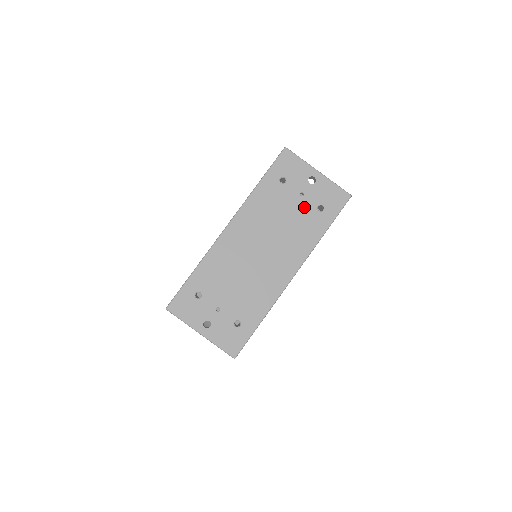
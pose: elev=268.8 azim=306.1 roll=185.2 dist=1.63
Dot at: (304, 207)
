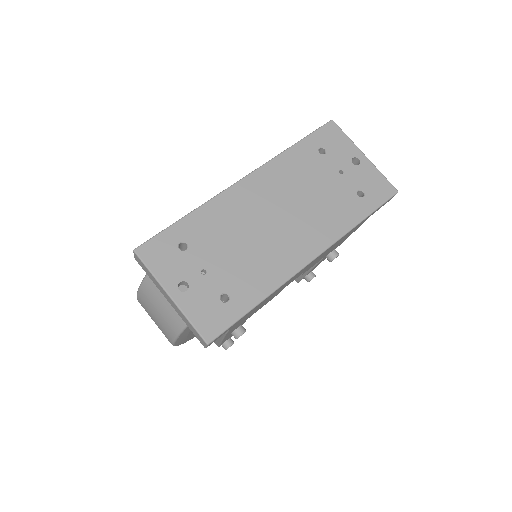
Dot at: (341, 186)
